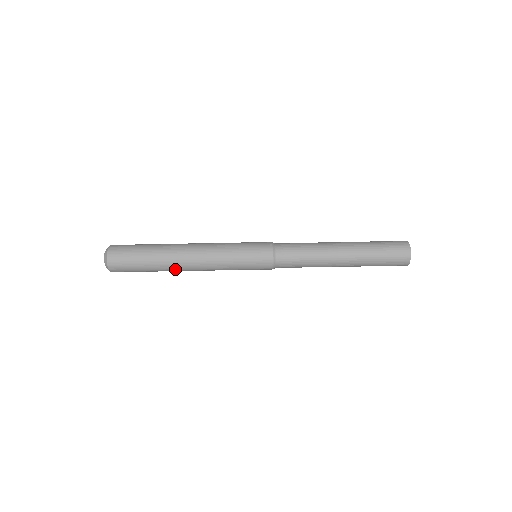
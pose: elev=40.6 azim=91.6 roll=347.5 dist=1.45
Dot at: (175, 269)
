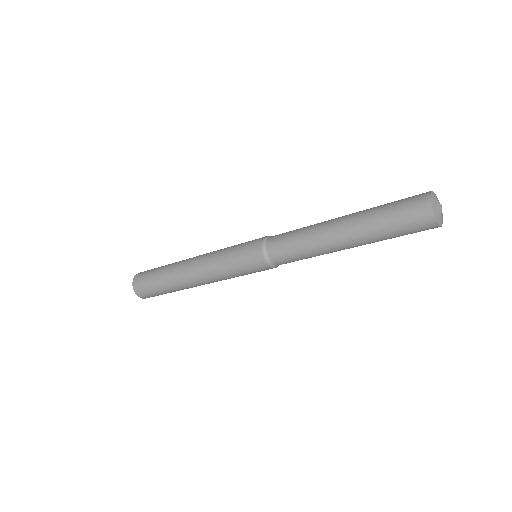
Dot at: (185, 286)
